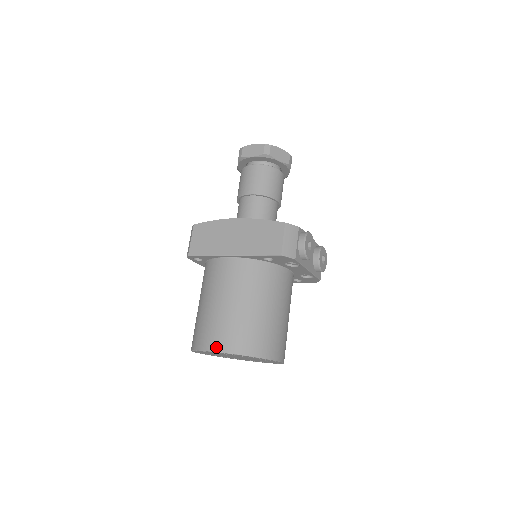
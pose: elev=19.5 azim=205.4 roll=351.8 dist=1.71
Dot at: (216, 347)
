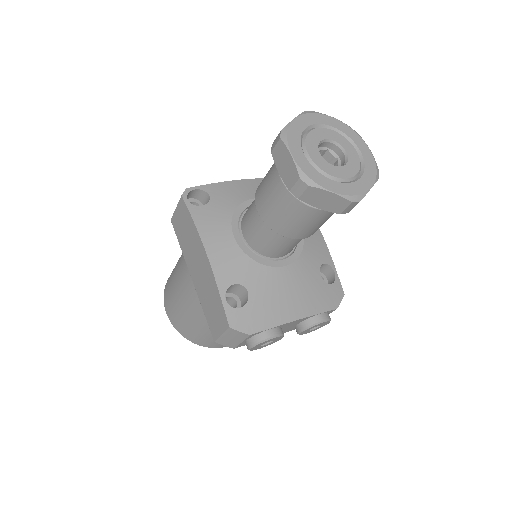
Dot at: (167, 312)
